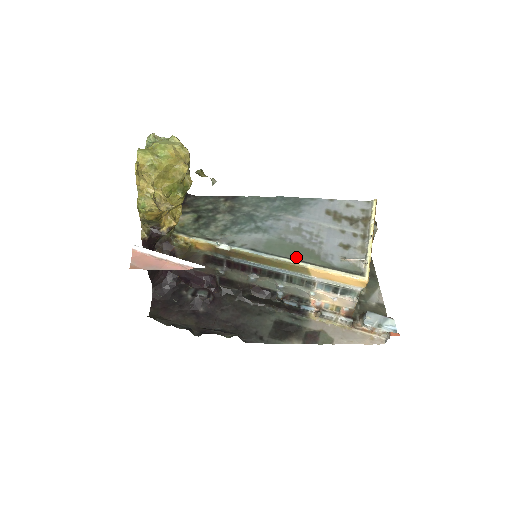
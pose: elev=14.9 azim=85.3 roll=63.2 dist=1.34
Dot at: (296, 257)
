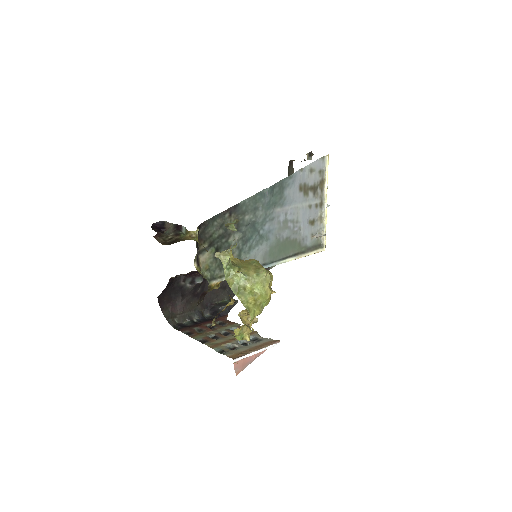
Dot at: (288, 254)
